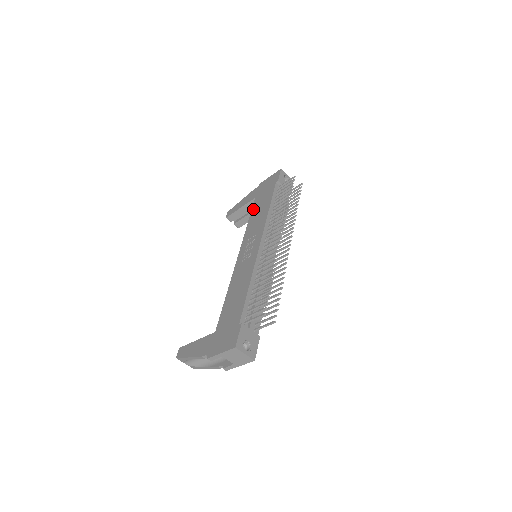
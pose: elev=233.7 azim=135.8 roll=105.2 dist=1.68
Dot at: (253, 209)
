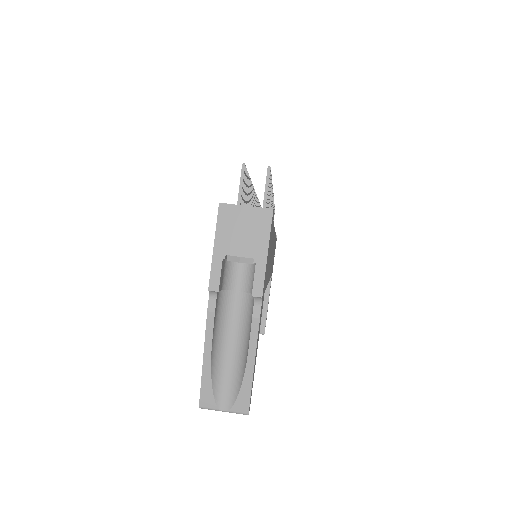
Dot at: occluded
